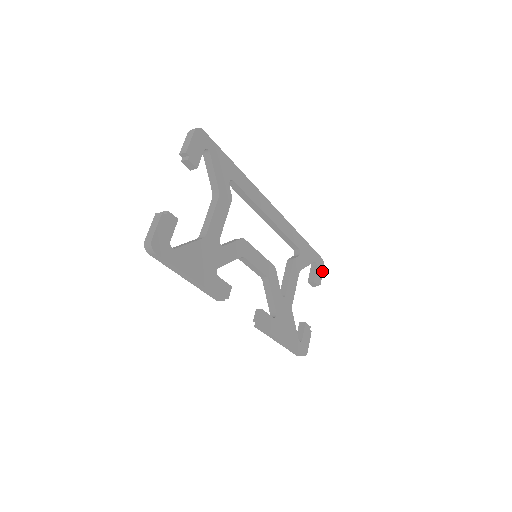
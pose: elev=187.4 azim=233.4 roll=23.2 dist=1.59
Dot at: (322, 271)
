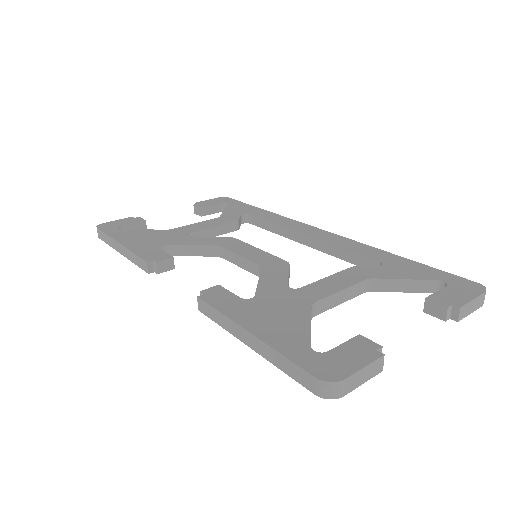
Dot at: (474, 295)
